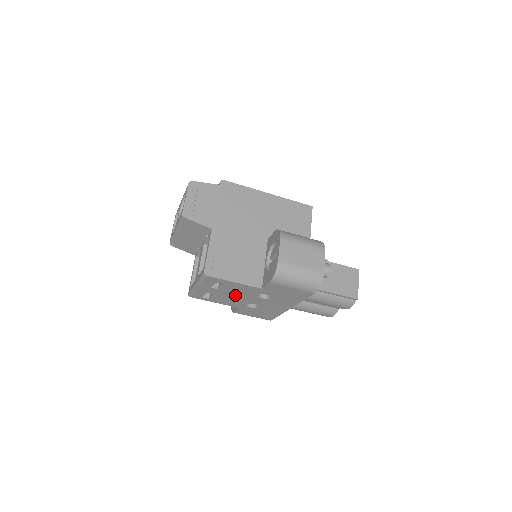
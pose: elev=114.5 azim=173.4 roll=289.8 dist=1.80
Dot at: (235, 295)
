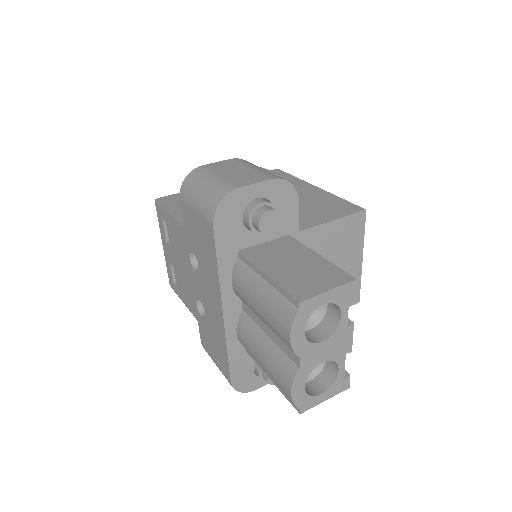
Dot at: (182, 266)
